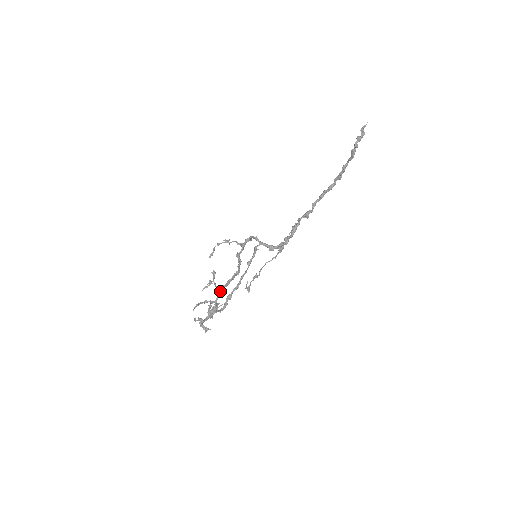
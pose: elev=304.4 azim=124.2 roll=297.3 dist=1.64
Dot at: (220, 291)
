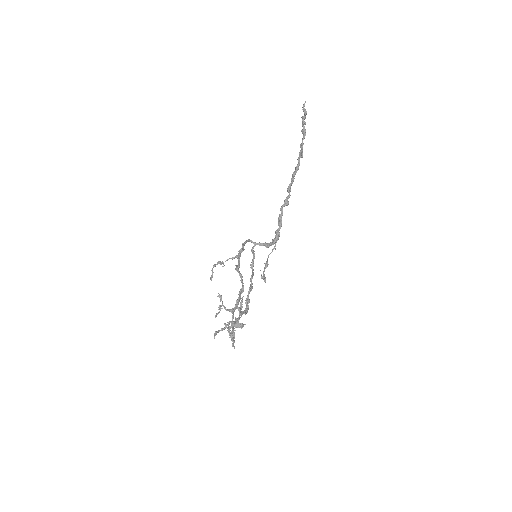
Dot at: (232, 315)
